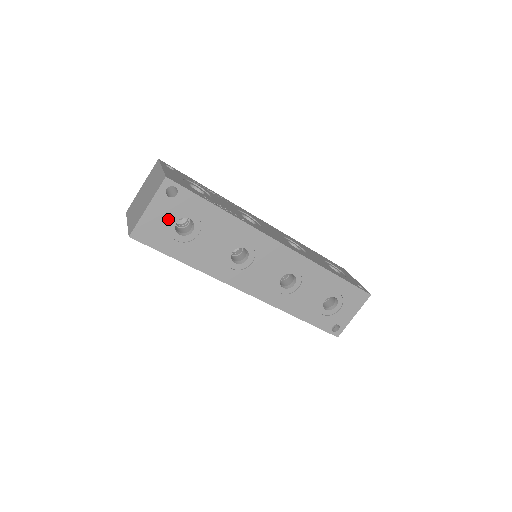
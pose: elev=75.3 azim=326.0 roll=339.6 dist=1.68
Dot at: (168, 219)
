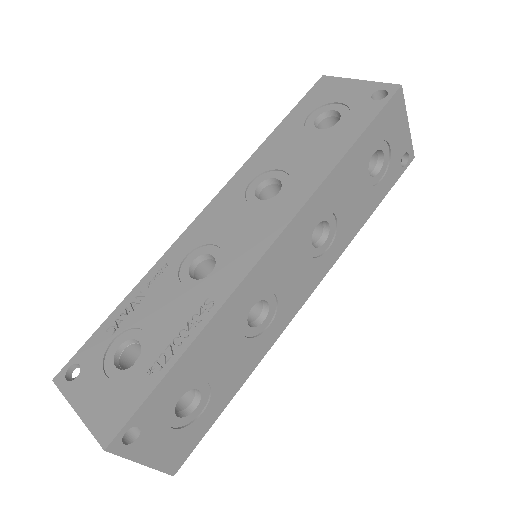
Dot at: (169, 431)
